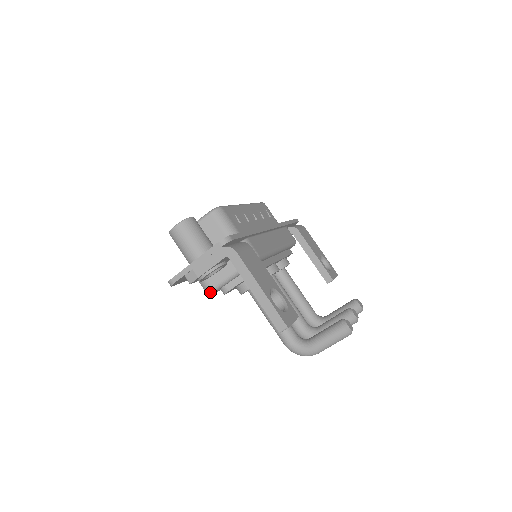
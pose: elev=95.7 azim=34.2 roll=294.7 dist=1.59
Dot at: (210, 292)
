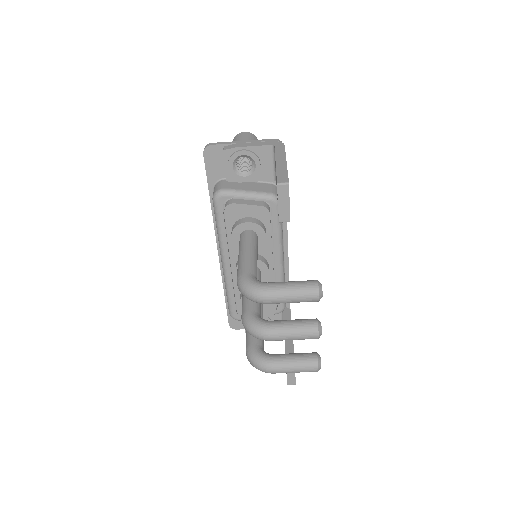
Dot at: (219, 192)
